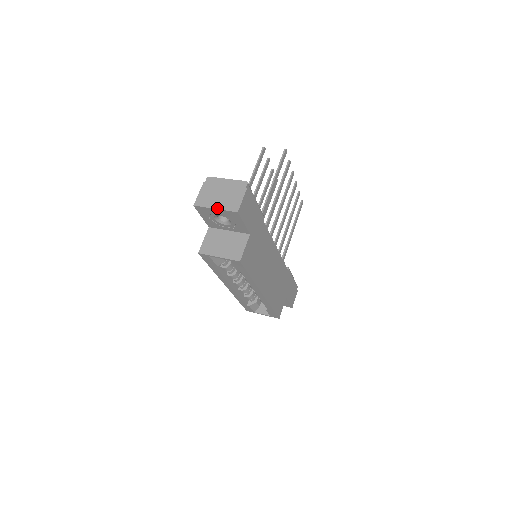
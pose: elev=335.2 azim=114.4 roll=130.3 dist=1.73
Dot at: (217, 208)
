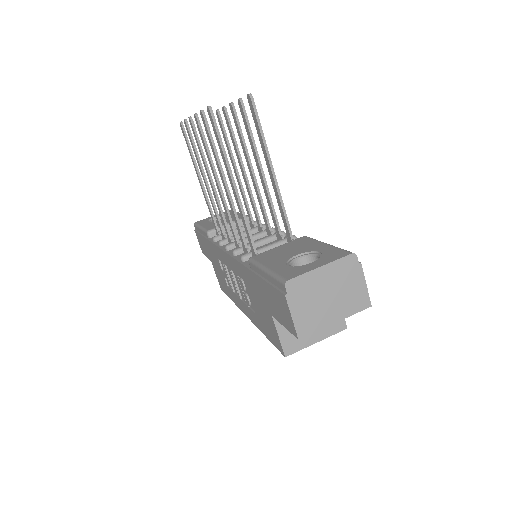
Dot at: (339, 320)
